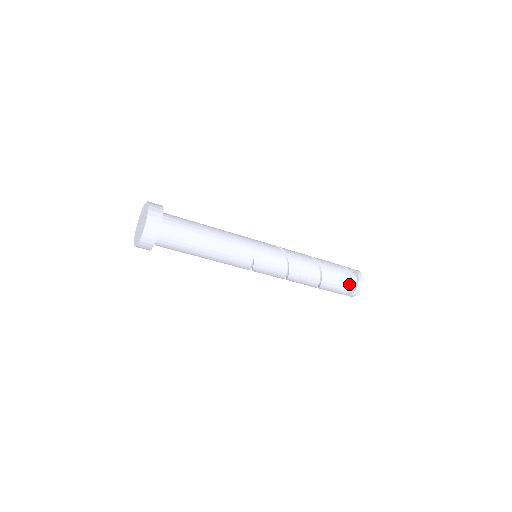
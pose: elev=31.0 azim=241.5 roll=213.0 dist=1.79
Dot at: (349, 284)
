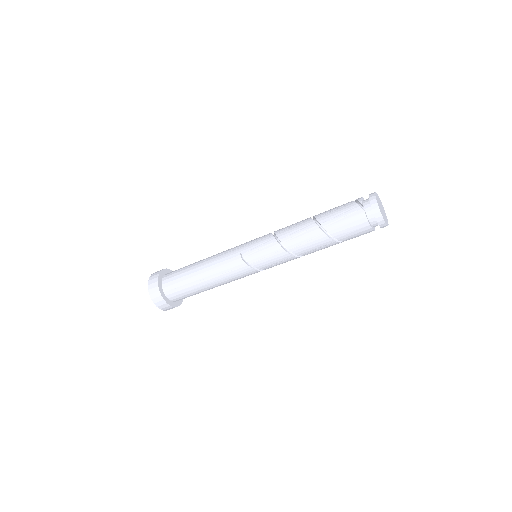
Dot at: (357, 206)
